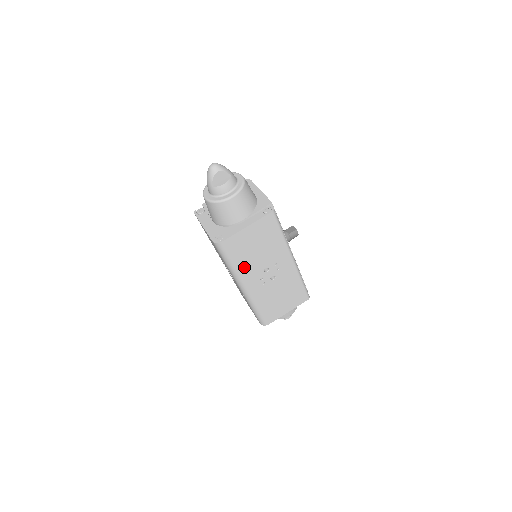
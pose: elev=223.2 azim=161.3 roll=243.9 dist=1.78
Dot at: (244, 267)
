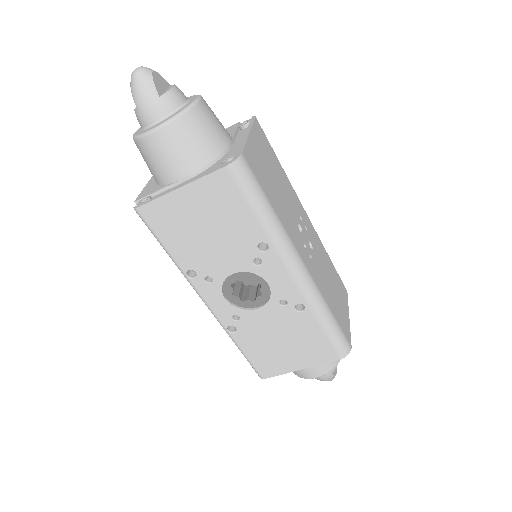
Dot at: (282, 218)
